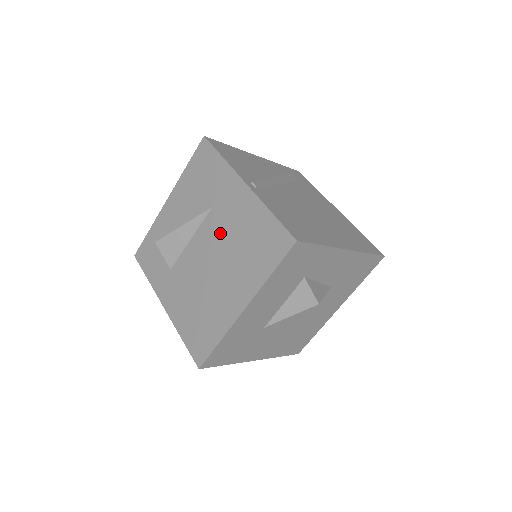
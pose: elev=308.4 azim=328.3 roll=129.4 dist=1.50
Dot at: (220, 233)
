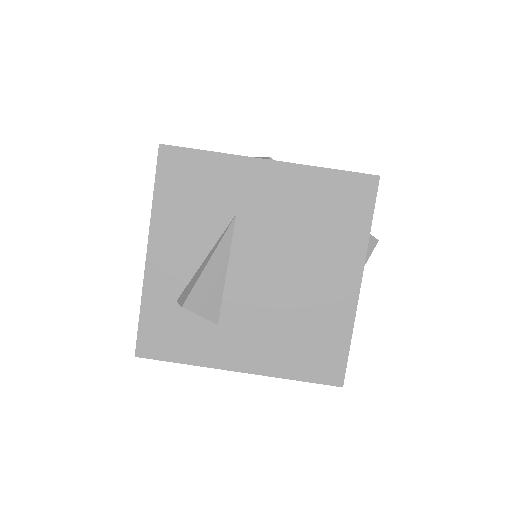
Dot at: (270, 233)
